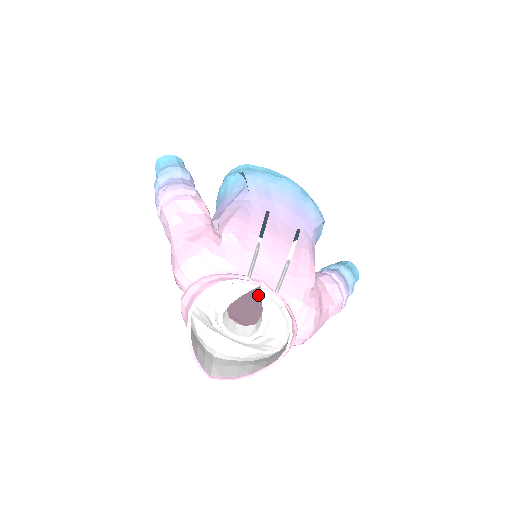
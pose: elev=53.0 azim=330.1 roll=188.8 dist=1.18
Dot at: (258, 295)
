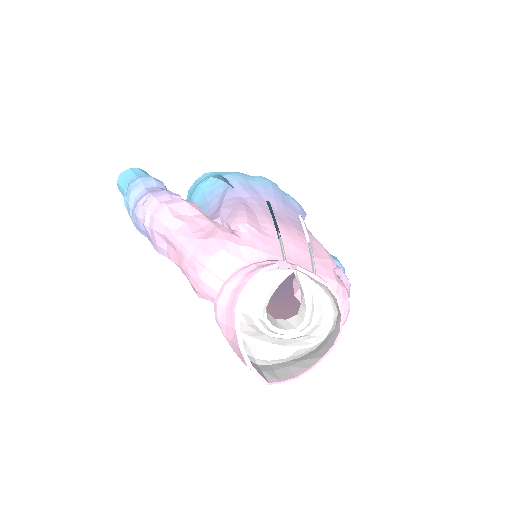
Dot at: occluded
